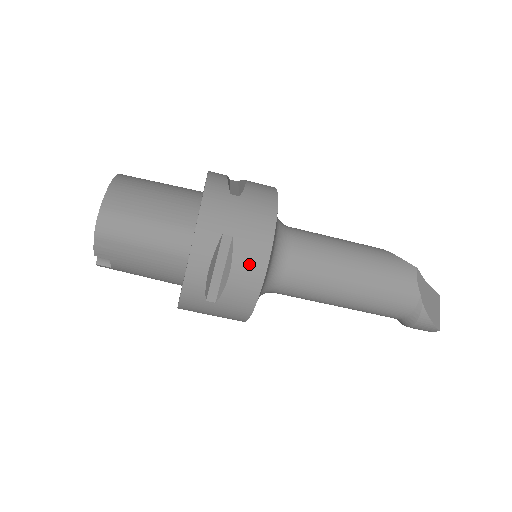
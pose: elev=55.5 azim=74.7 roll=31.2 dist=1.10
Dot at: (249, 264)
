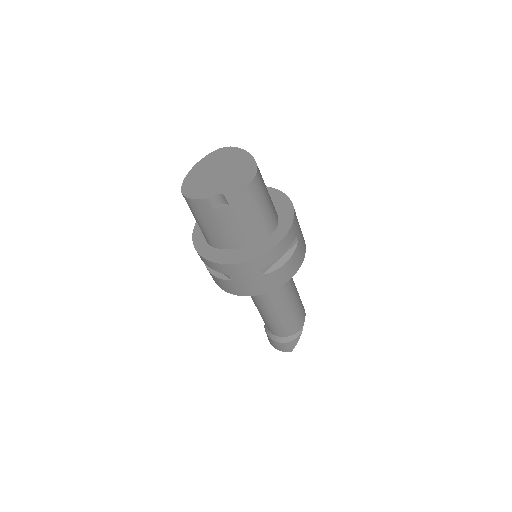
Dot at: (295, 263)
